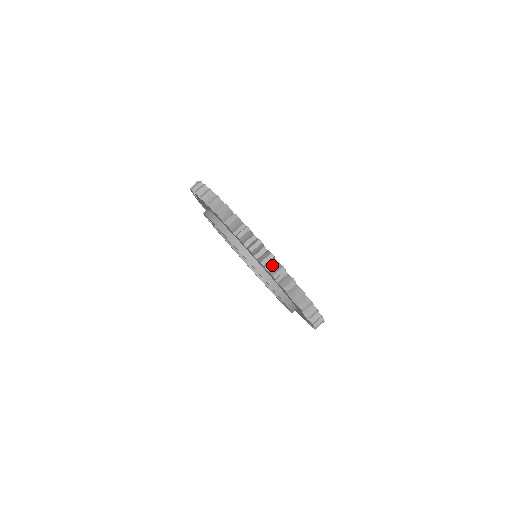
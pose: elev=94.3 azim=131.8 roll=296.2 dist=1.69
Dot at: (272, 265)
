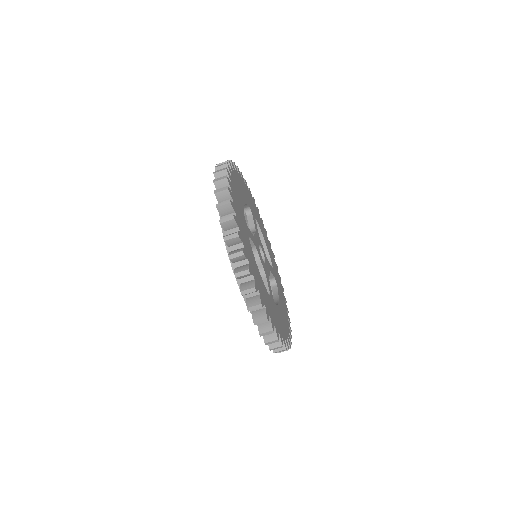
Dot at: occluded
